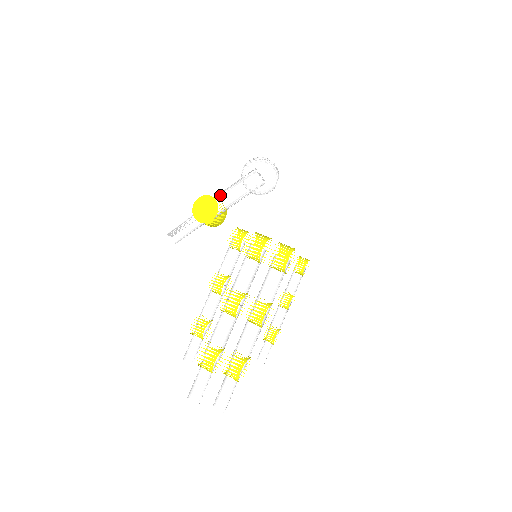
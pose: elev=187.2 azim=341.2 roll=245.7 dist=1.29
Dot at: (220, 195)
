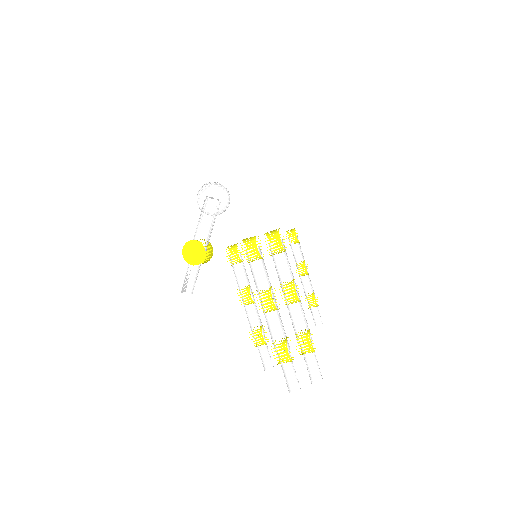
Dot at: (196, 235)
